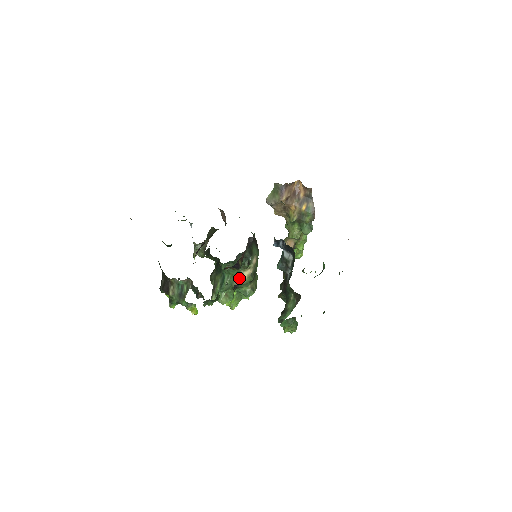
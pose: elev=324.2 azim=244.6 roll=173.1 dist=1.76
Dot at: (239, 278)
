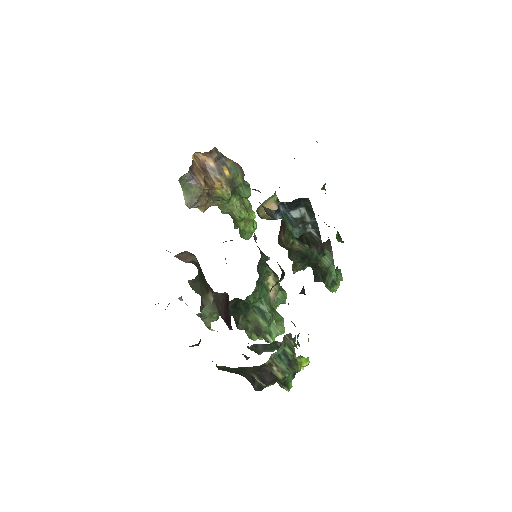
Dot at: (270, 292)
